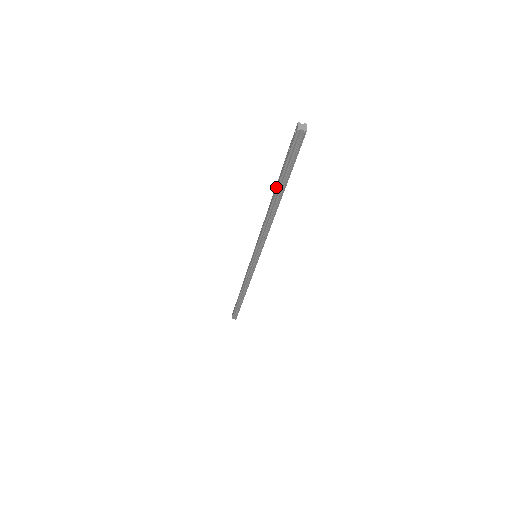
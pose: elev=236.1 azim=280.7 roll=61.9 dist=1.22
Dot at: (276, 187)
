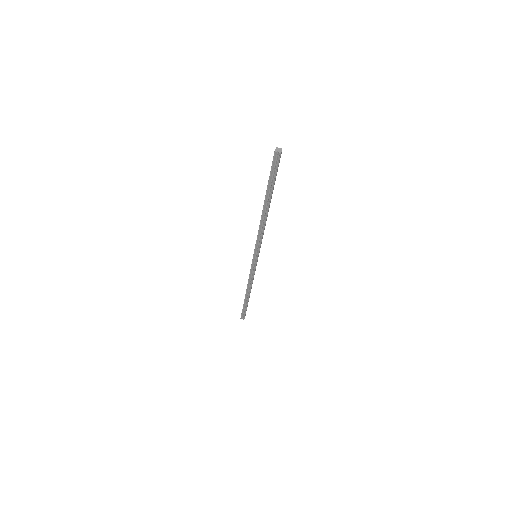
Dot at: (266, 195)
